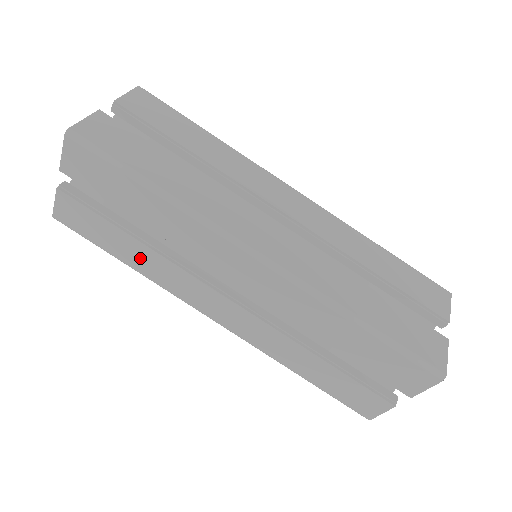
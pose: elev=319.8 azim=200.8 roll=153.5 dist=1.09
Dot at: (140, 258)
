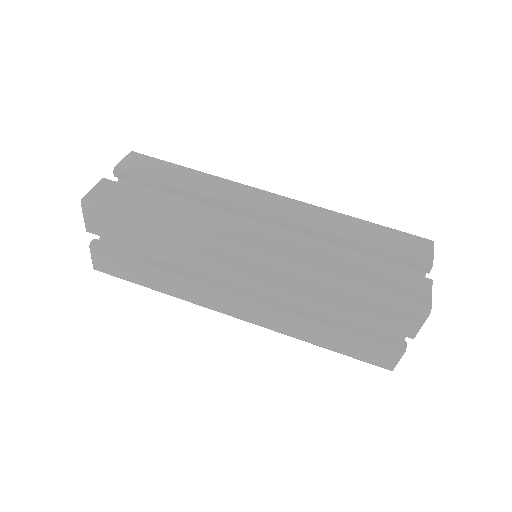
Dot at: (164, 282)
